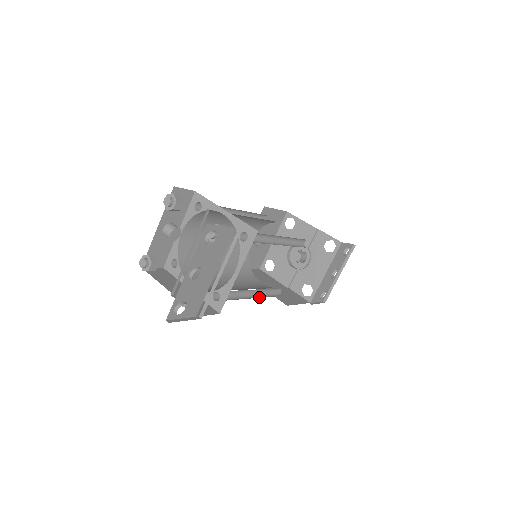
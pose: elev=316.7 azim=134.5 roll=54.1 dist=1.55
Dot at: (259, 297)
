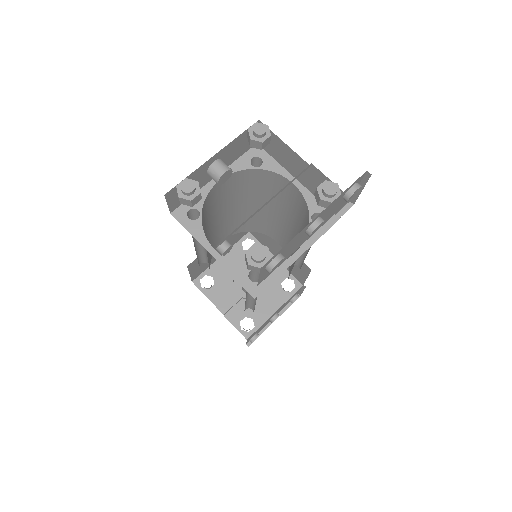
Dot at: occluded
